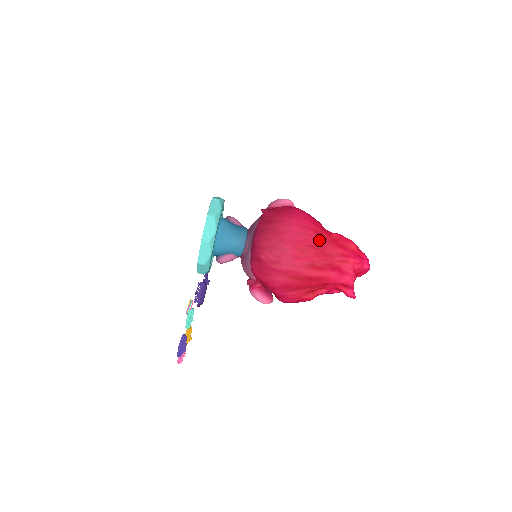
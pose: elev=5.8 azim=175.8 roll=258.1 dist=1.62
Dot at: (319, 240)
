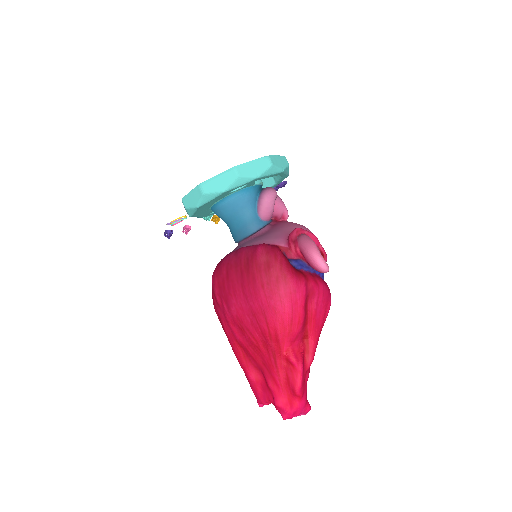
Dot at: (266, 342)
